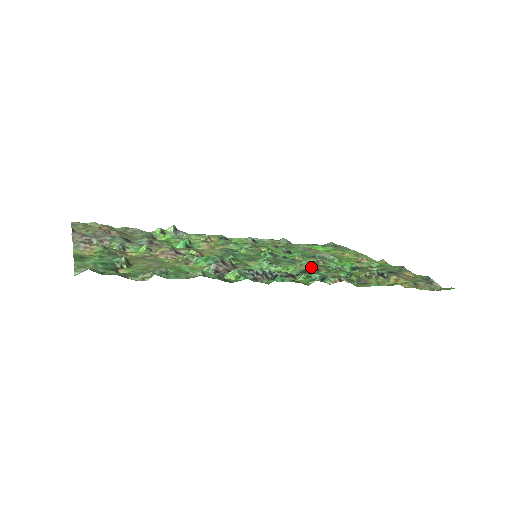
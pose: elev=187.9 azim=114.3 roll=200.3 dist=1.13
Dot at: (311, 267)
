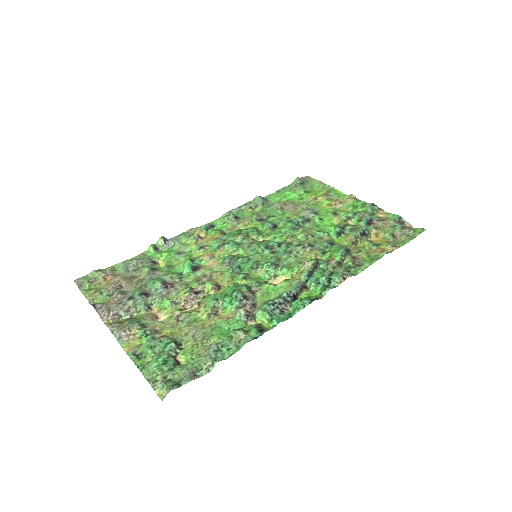
Dot at: (313, 264)
